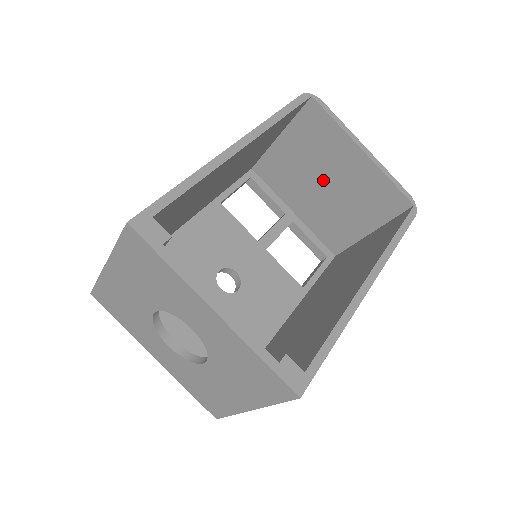
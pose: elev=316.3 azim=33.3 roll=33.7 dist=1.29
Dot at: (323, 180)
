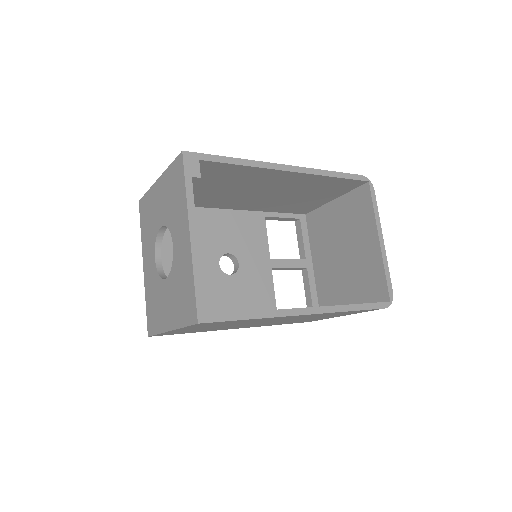
Dot at: (344, 248)
